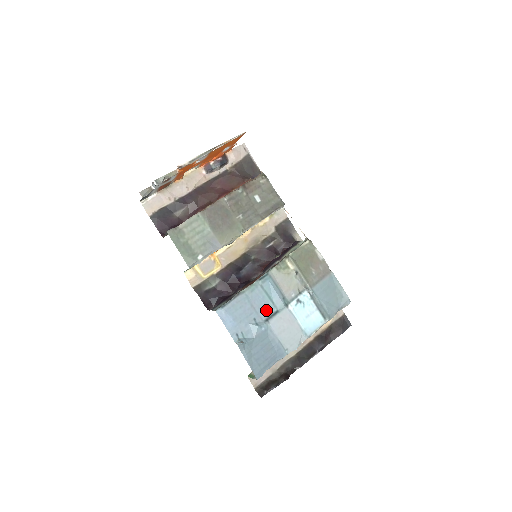
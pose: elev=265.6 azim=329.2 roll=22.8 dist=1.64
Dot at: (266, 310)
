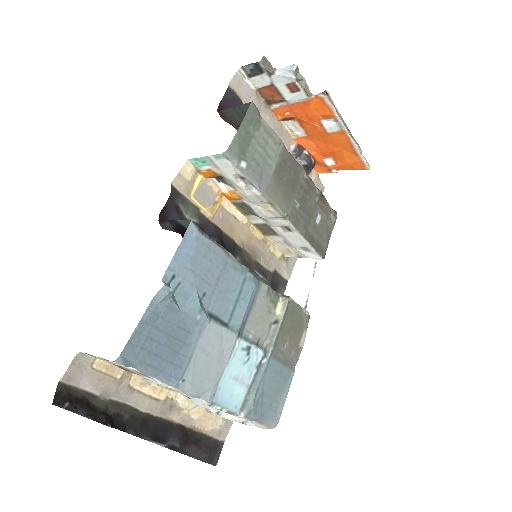
Dot at: (221, 306)
